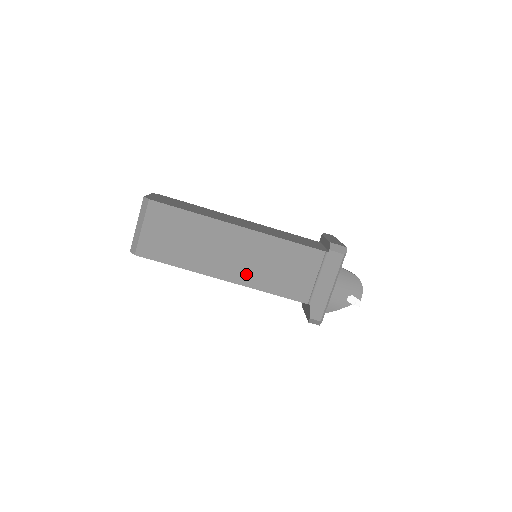
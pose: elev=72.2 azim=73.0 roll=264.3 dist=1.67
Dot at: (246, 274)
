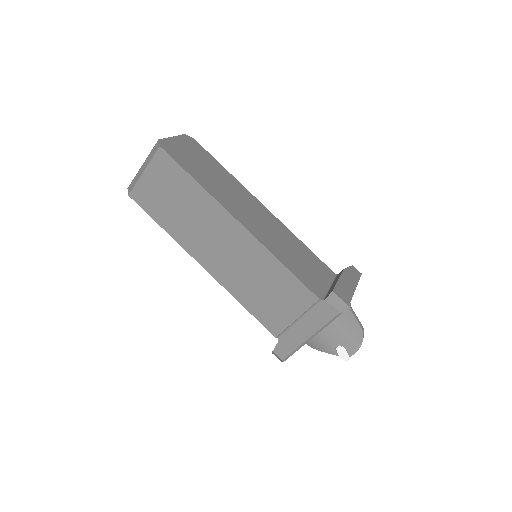
Dot at: (227, 273)
